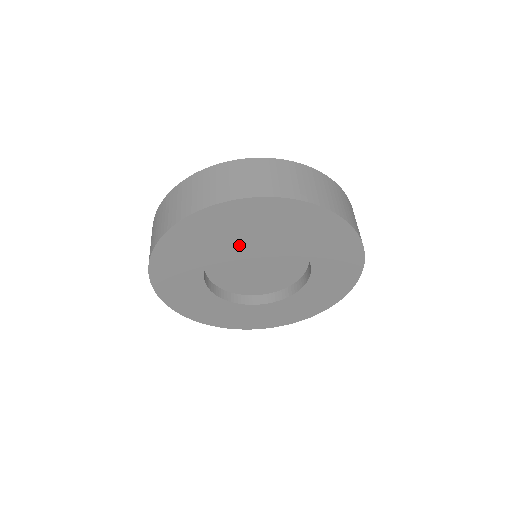
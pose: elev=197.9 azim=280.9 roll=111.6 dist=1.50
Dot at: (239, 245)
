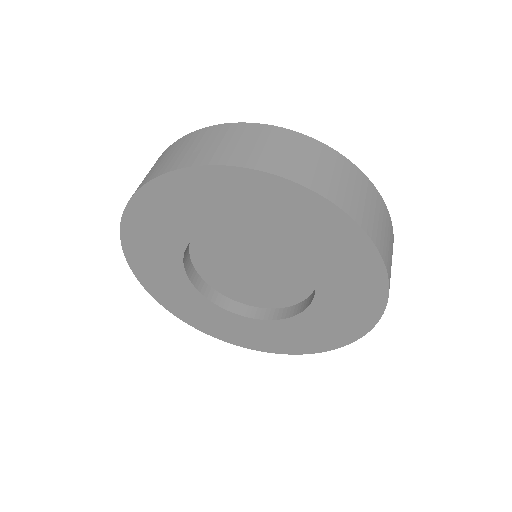
Dot at: (218, 239)
